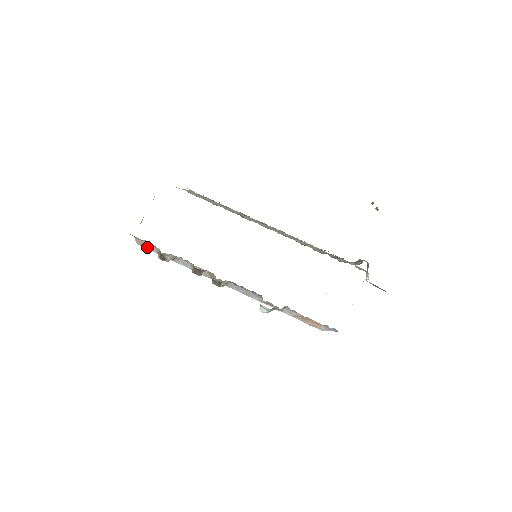
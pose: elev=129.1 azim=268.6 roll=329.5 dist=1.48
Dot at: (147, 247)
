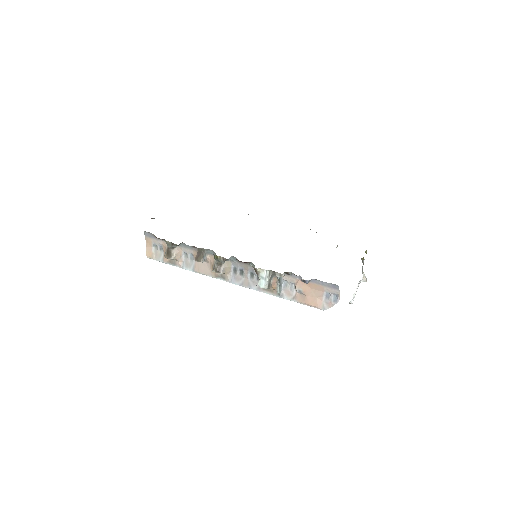
Dot at: (155, 257)
